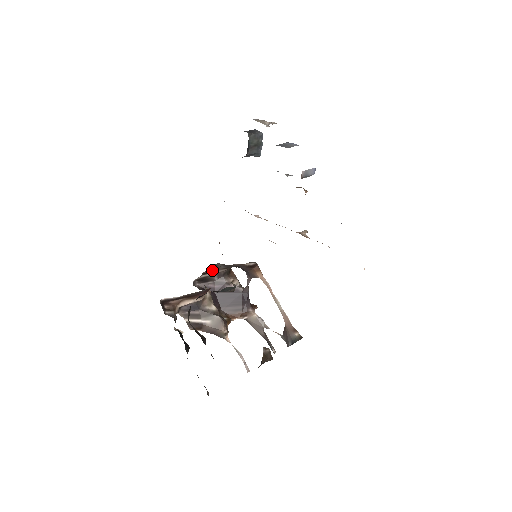
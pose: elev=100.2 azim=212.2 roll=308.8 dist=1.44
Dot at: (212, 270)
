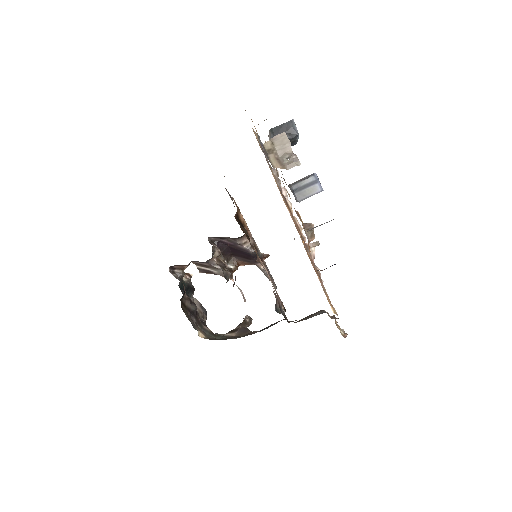
Dot at: occluded
